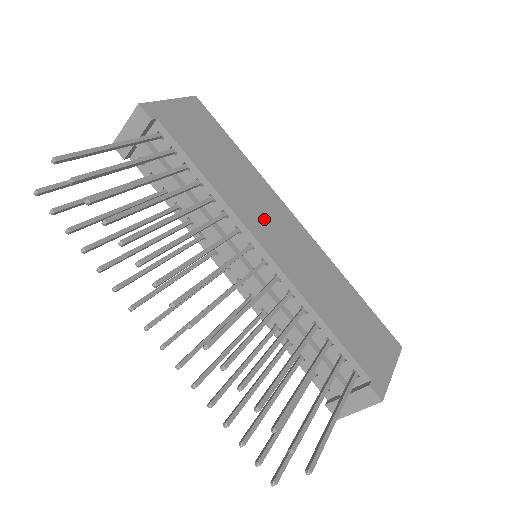
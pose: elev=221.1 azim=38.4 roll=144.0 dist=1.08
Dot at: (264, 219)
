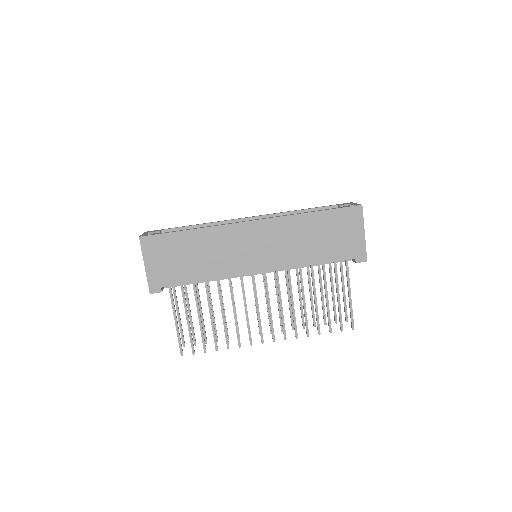
Dot at: (242, 255)
